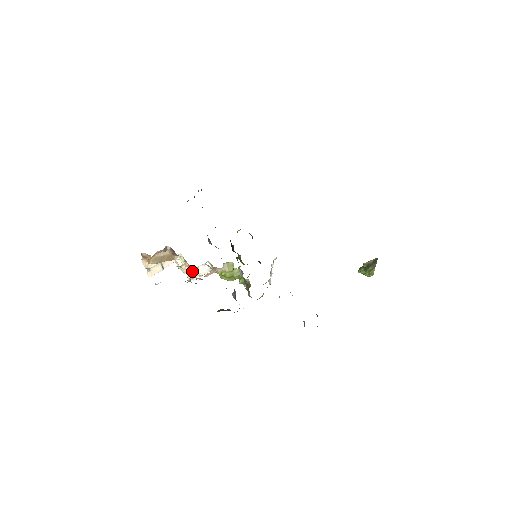
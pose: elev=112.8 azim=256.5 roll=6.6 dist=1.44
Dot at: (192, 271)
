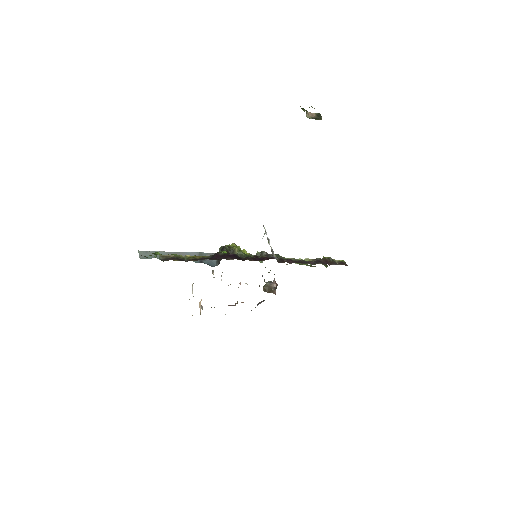
Dot at: occluded
